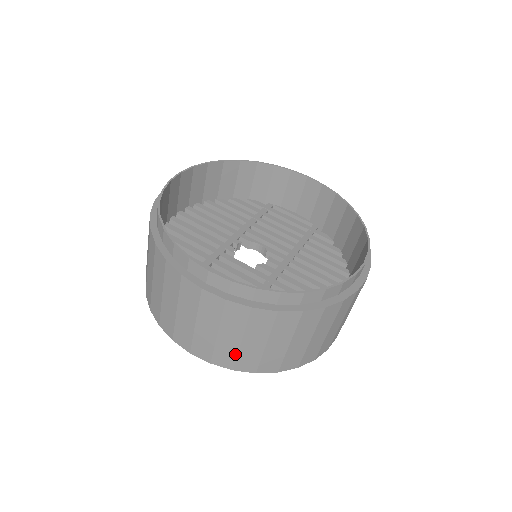
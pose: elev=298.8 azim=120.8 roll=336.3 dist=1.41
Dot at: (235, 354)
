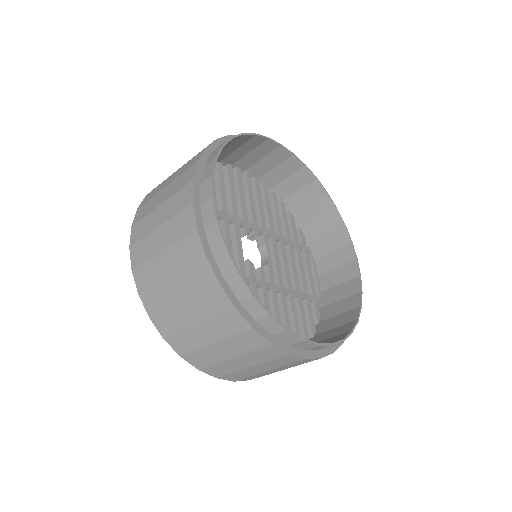
Dot at: (154, 282)
